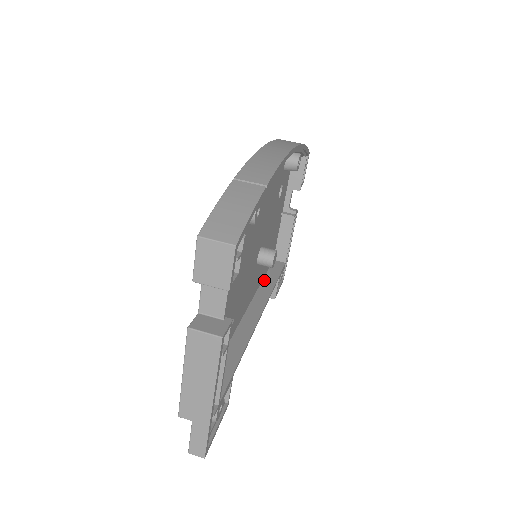
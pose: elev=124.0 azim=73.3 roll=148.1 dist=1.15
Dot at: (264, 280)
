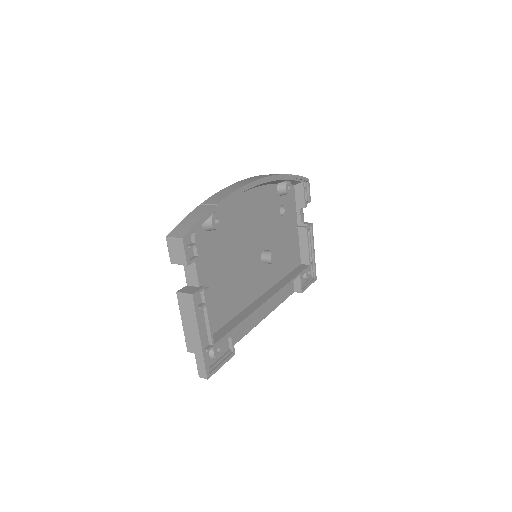
Dot at: (285, 277)
